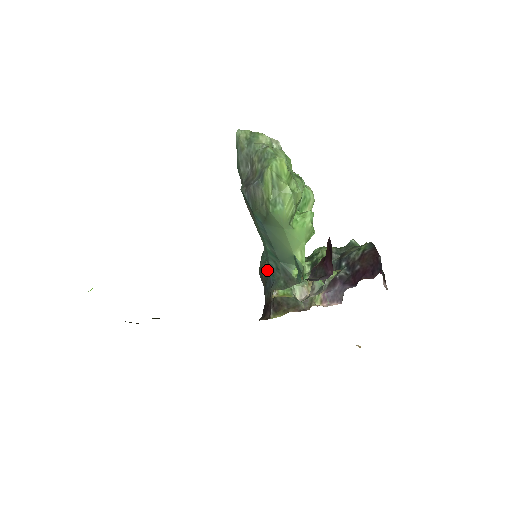
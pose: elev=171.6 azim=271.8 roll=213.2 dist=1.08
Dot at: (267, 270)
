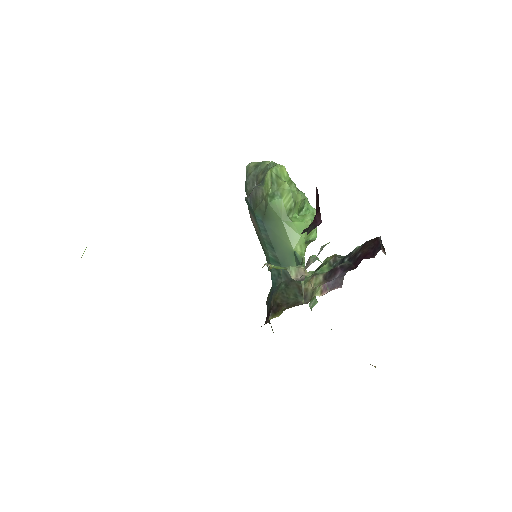
Dot at: occluded
